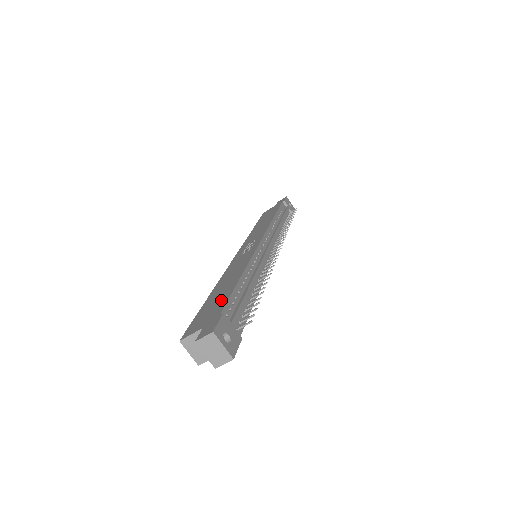
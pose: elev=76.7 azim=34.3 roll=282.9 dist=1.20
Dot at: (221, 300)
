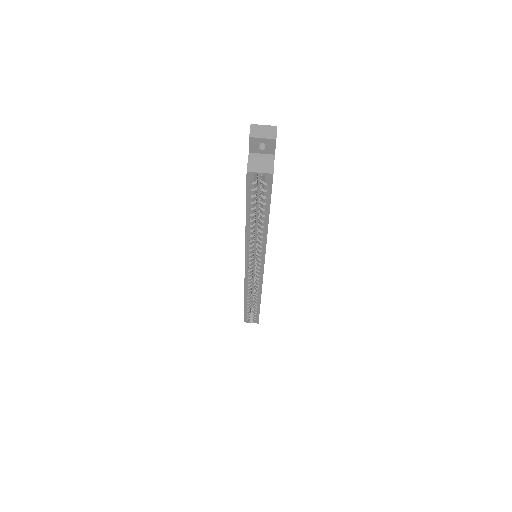
Dot at: occluded
